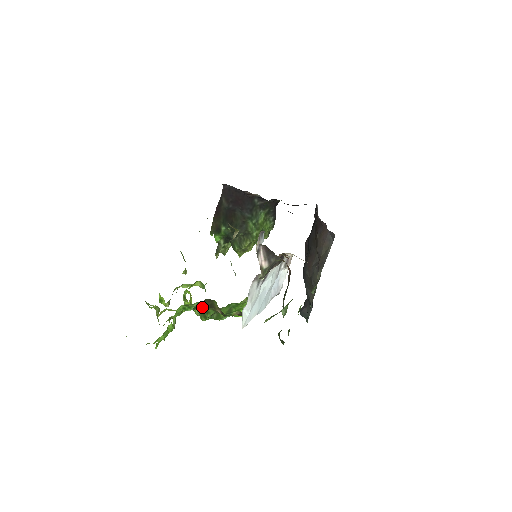
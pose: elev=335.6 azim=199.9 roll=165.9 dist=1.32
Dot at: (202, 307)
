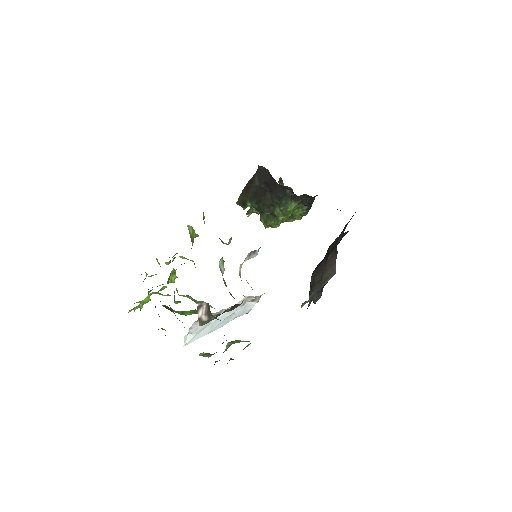
Dot at: occluded
